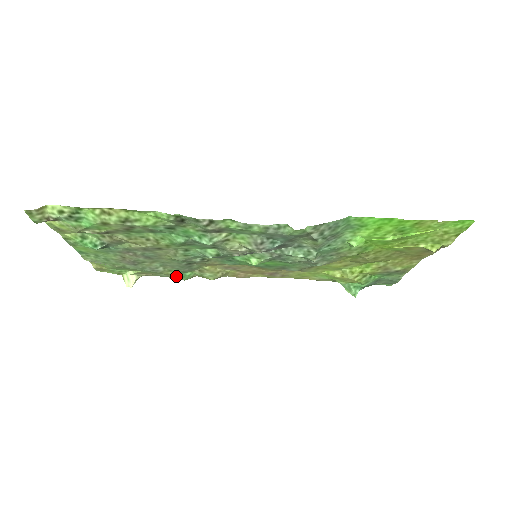
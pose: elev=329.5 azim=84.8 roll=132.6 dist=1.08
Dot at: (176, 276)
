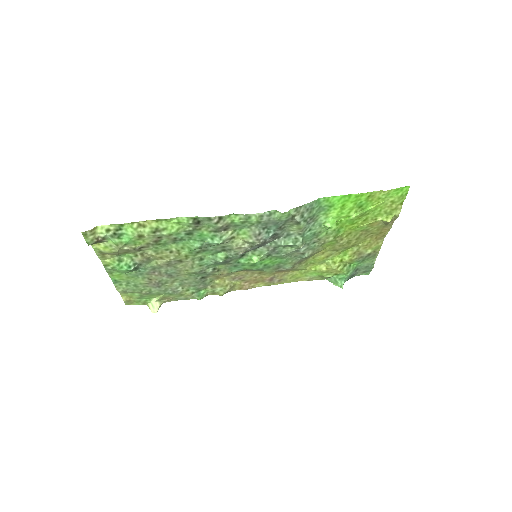
Dot at: (192, 296)
